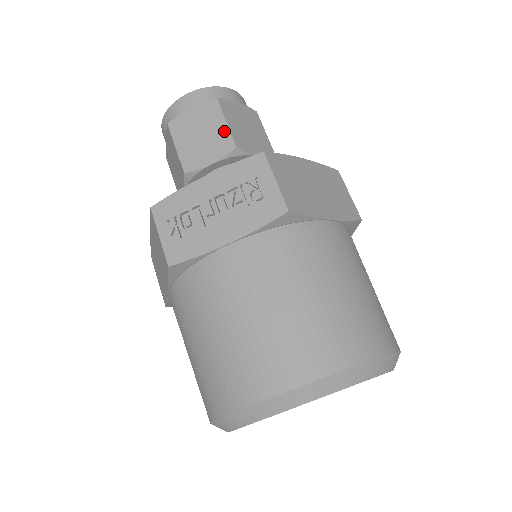
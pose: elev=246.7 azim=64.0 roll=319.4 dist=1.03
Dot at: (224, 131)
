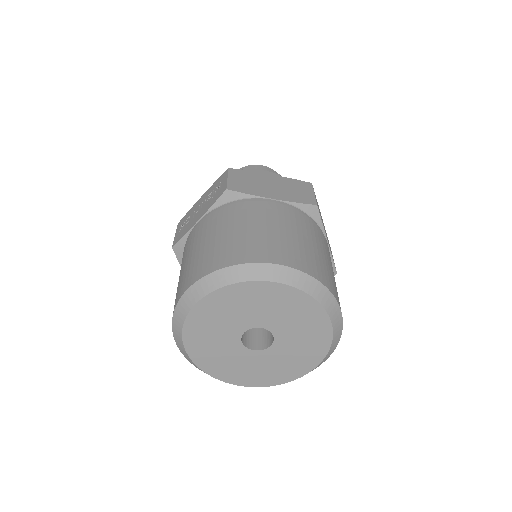
Dot at: occluded
